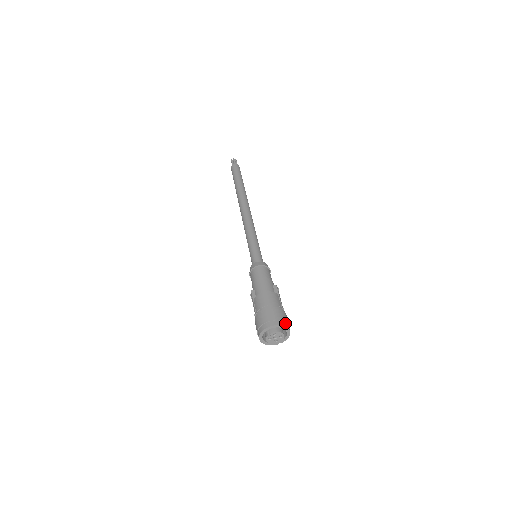
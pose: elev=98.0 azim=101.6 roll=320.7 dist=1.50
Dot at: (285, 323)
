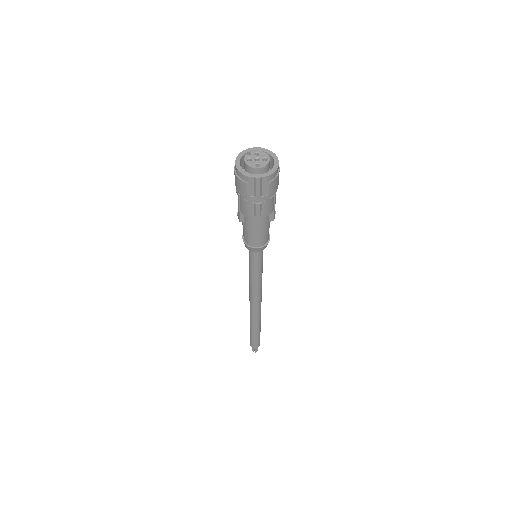
Dot at: occluded
